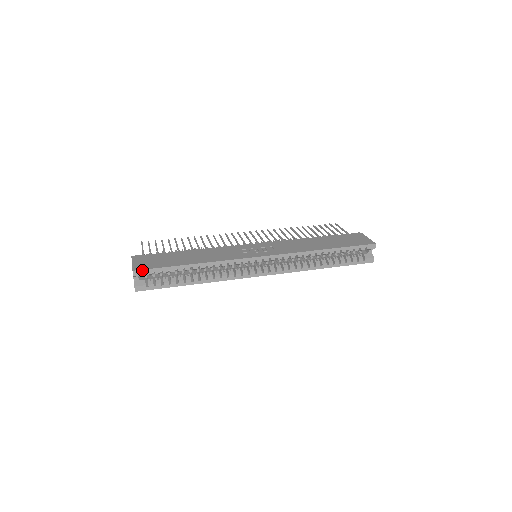
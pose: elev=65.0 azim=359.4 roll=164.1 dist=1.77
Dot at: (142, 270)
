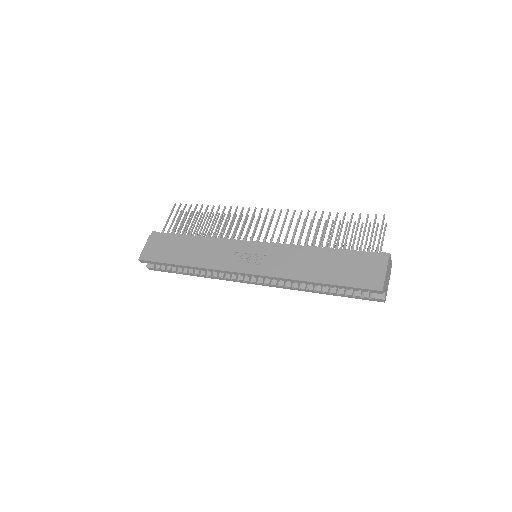
Dot at: (145, 261)
